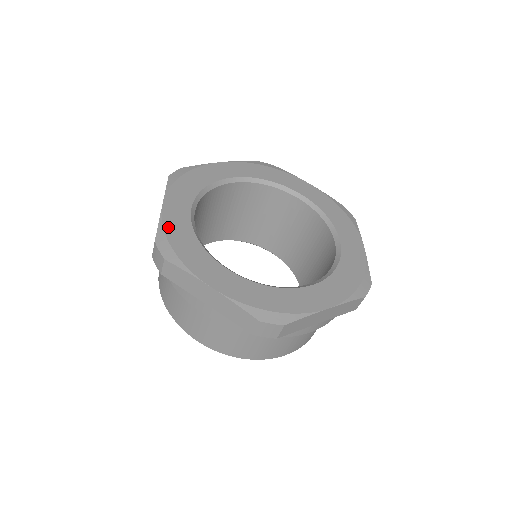
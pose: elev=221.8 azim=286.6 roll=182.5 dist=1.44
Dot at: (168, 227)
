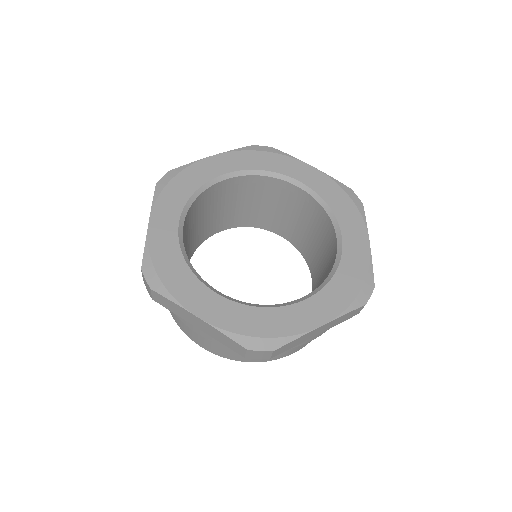
Dot at: (154, 250)
